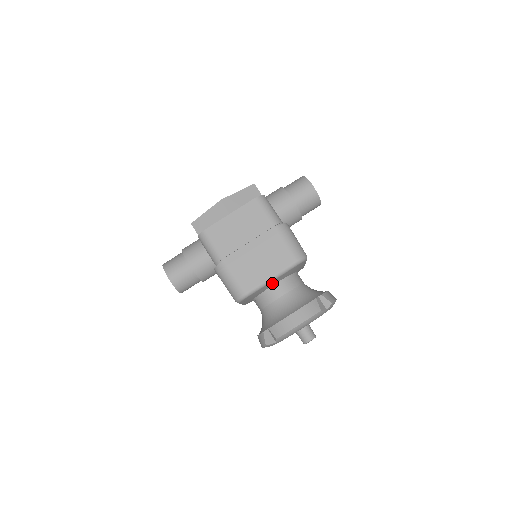
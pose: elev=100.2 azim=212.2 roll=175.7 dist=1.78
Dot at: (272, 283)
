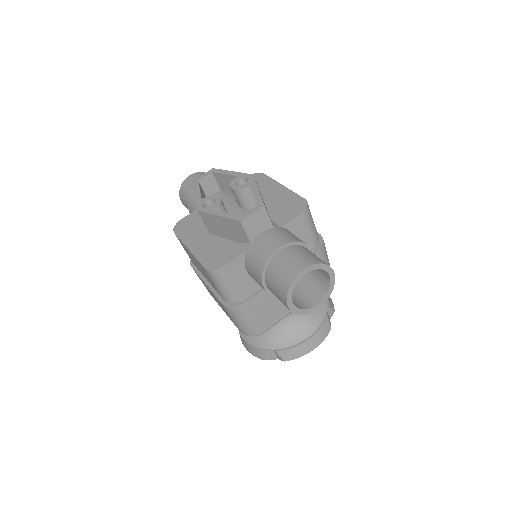
Dot at: occluded
